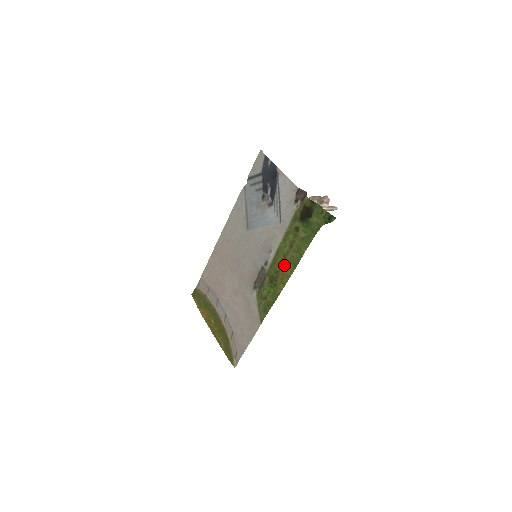
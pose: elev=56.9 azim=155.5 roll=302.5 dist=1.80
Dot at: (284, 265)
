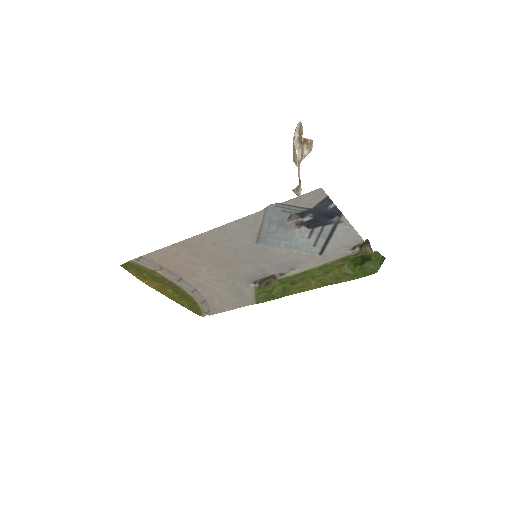
Dot at: (309, 281)
